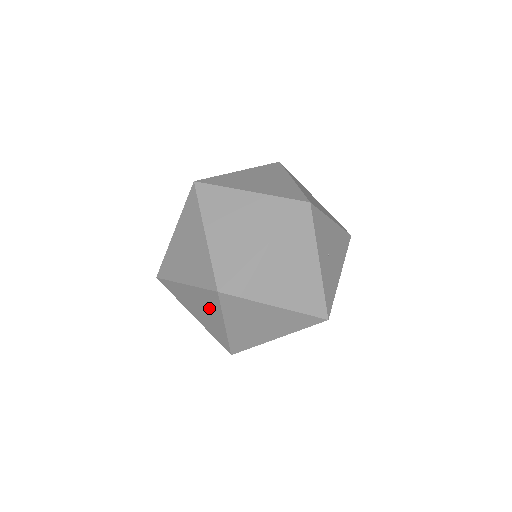
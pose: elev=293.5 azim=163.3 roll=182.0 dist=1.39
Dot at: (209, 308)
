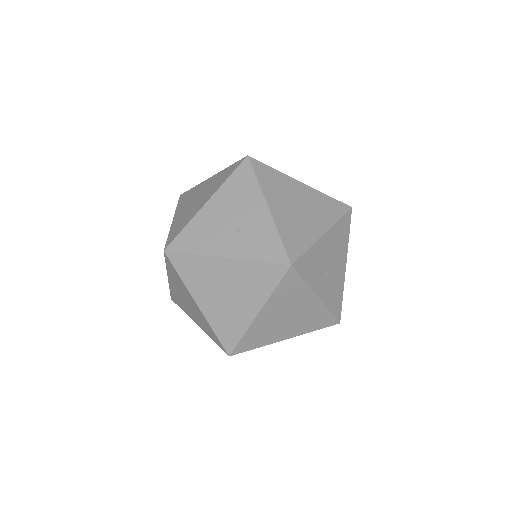
Dot at: occluded
